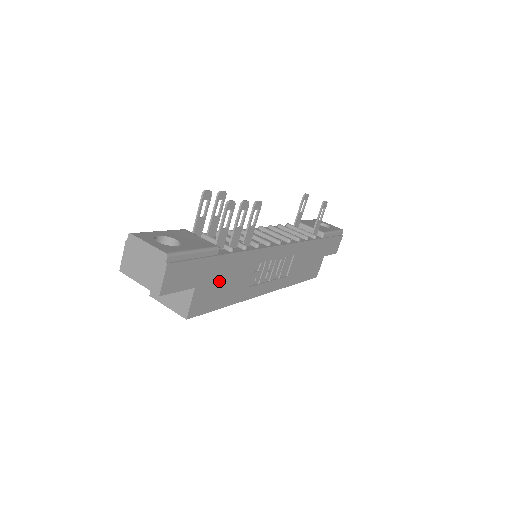
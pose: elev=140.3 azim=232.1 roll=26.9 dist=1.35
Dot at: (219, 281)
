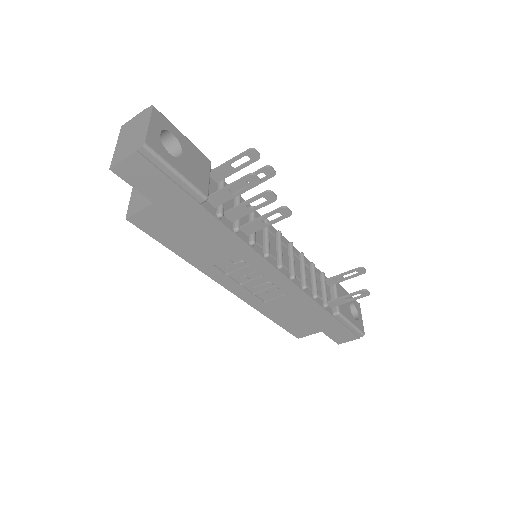
Dot at: (184, 226)
